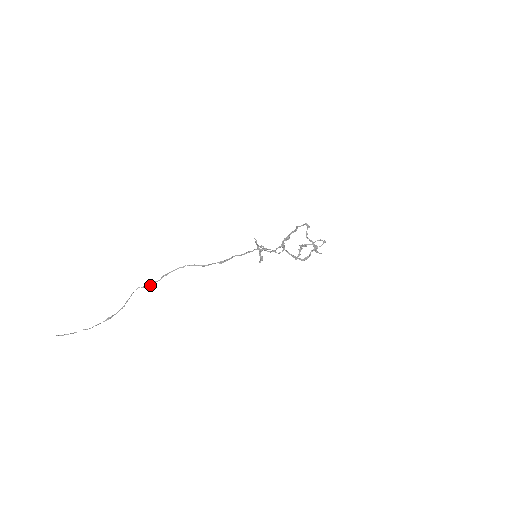
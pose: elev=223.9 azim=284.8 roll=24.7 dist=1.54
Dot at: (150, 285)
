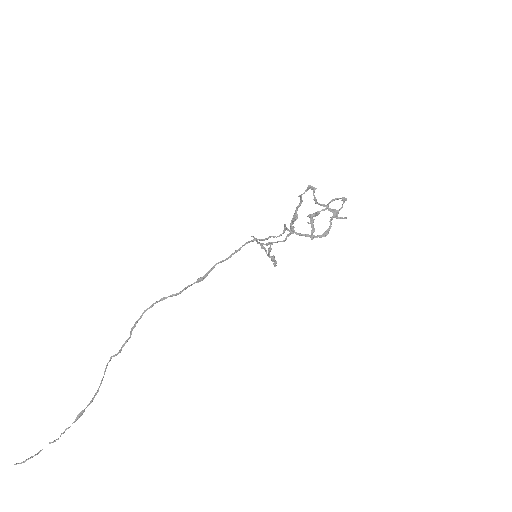
Dot at: (121, 349)
